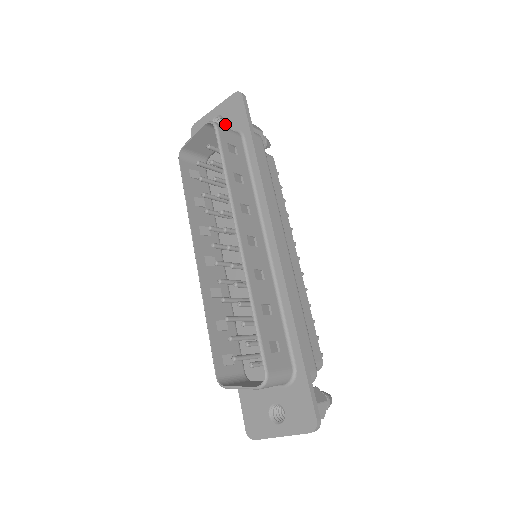
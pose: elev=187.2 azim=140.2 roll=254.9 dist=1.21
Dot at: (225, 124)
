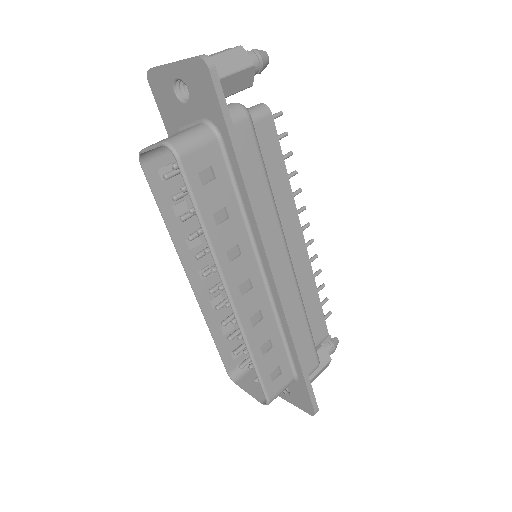
Dot at: (192, 101)
